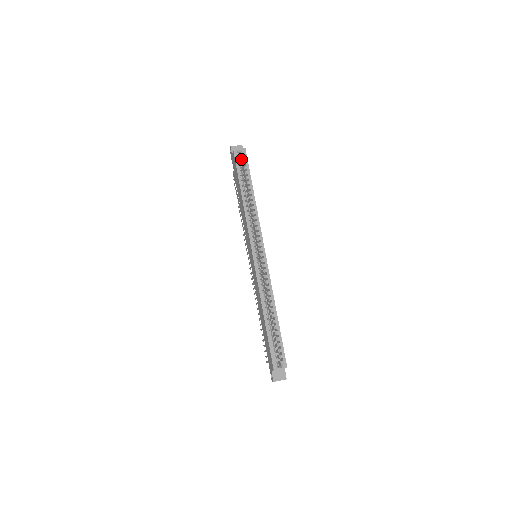
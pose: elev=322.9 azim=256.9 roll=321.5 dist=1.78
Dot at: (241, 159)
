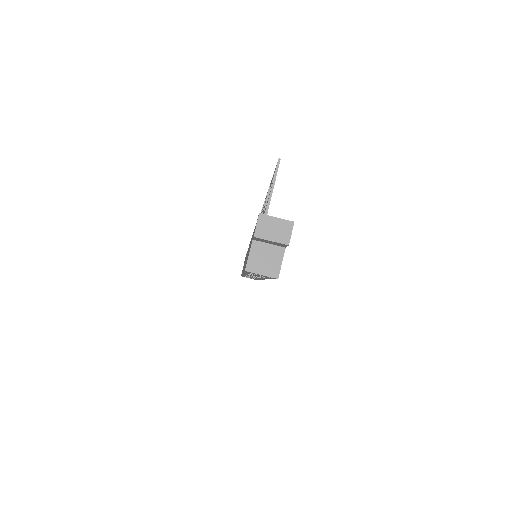
Dot at: occluded
